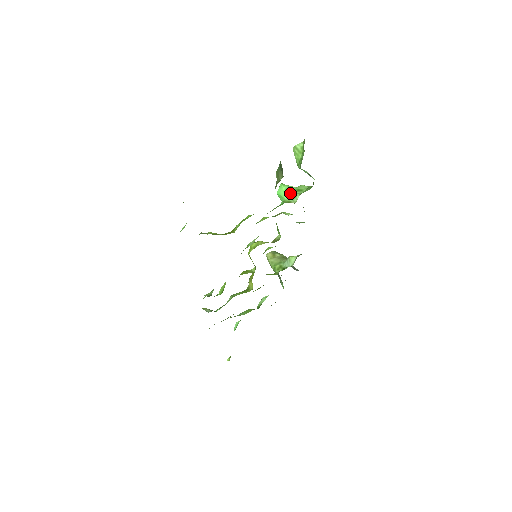
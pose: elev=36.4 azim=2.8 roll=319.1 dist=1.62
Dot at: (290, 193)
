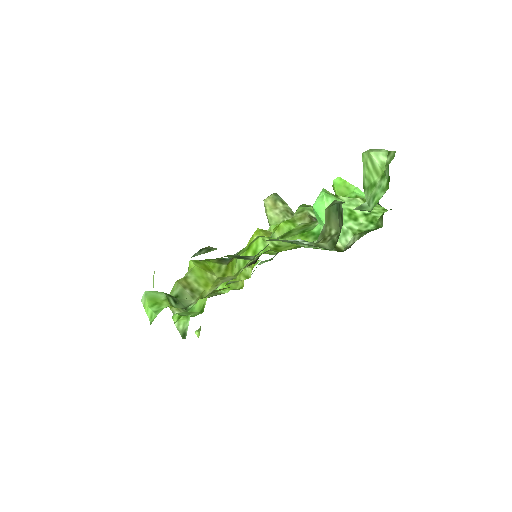
Dot at: occluded
